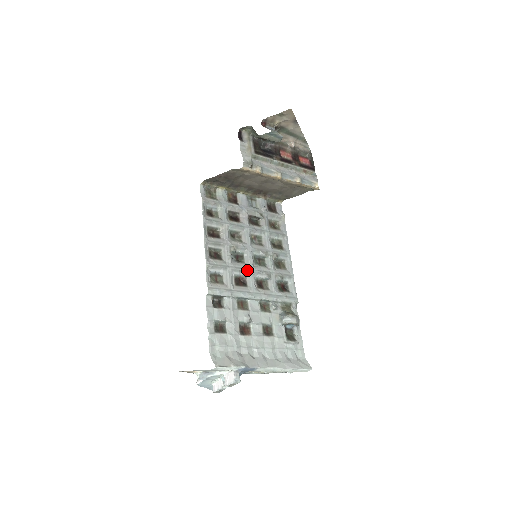
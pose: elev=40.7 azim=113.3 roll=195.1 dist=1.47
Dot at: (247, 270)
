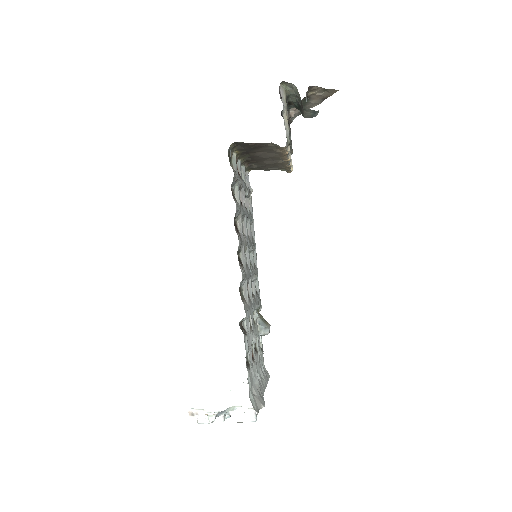
Dot at: (251, 275)
